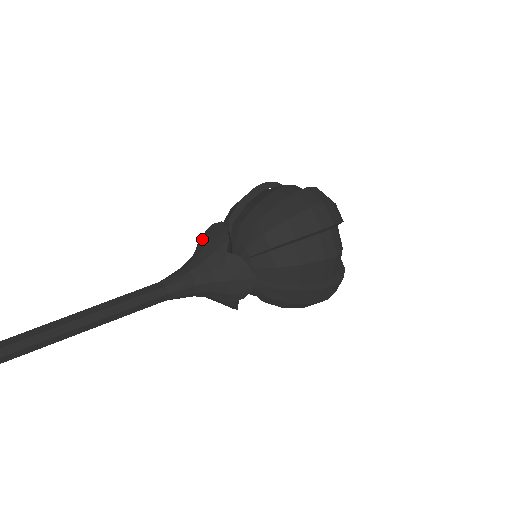
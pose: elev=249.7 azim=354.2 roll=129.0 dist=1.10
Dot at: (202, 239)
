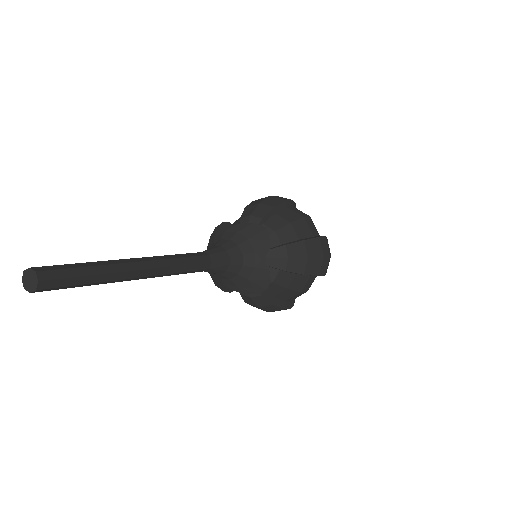
Dot at: (208, 246)
